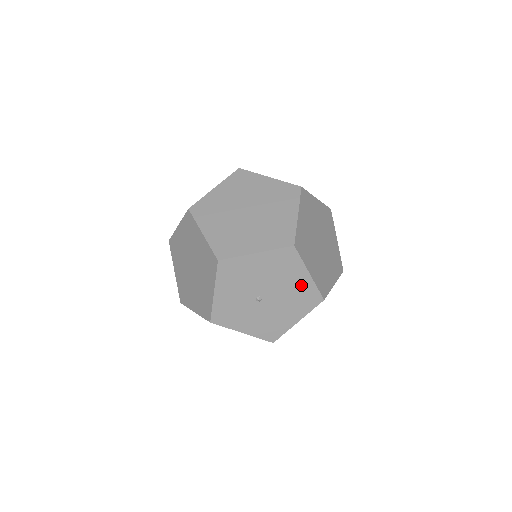
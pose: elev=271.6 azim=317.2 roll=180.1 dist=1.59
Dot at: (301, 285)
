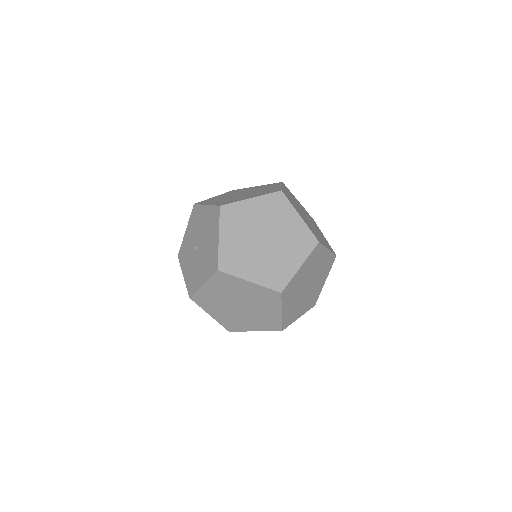
Dot at: (213, 246)
